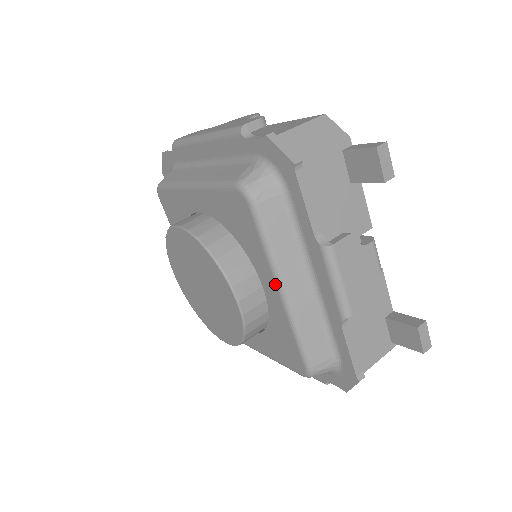
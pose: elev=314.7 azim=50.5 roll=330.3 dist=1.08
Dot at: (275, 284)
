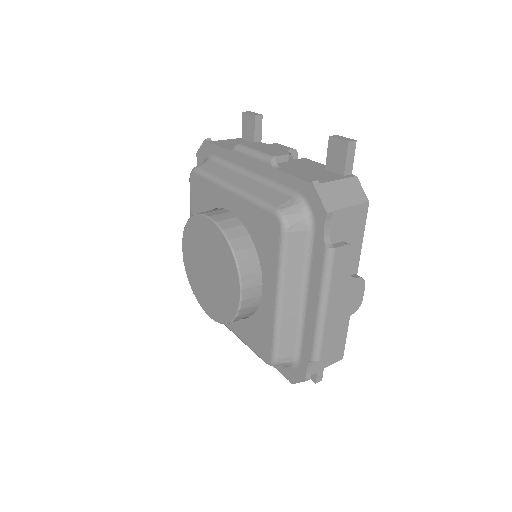
Dot at: (226, 190)
